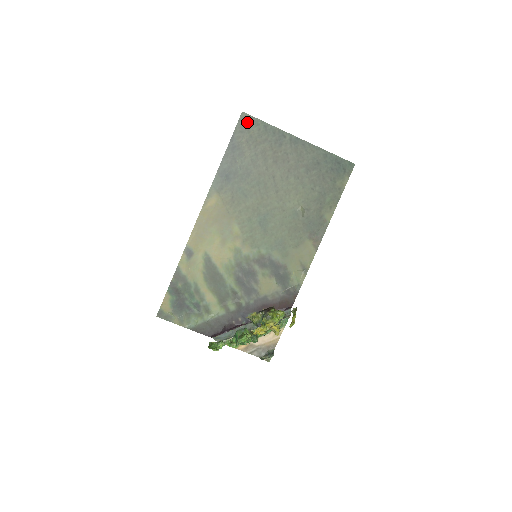
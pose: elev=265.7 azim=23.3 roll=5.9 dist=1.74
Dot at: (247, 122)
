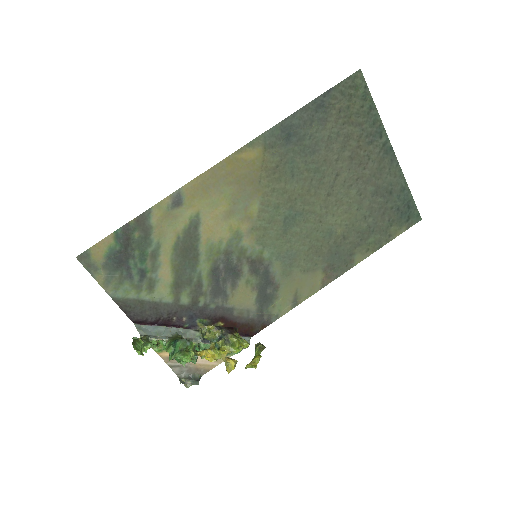
Dot at: (356, 86)
